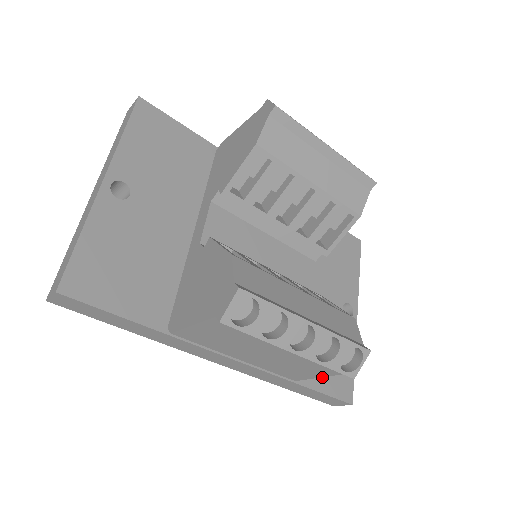
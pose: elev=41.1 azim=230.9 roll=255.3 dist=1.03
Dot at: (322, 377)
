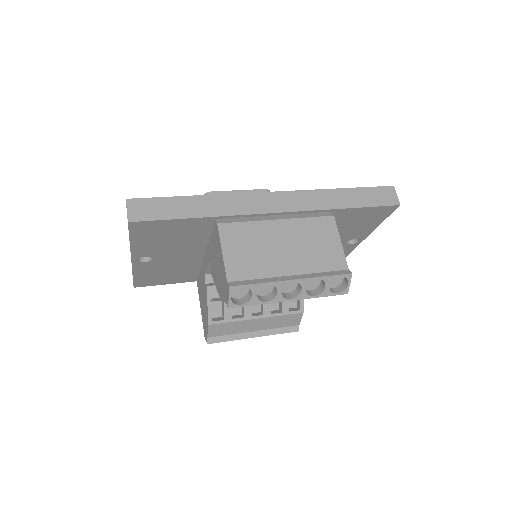
Dot at: occluded
